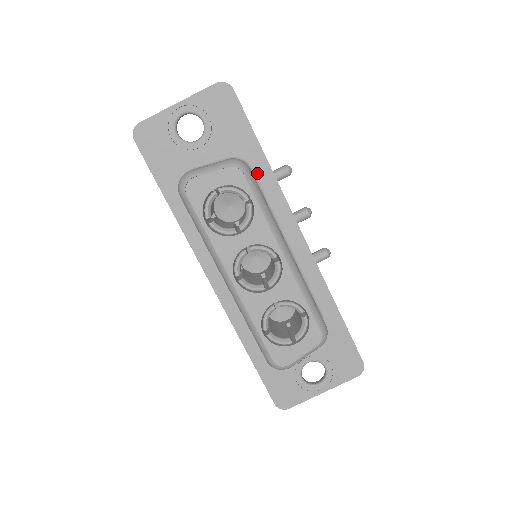
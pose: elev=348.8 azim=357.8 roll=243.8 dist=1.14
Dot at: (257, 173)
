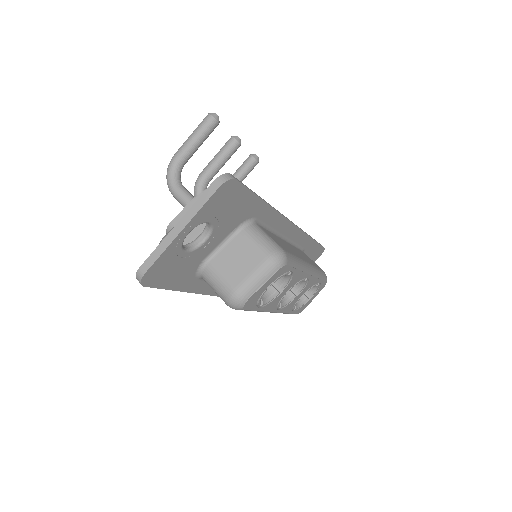
Dot at: (261, 219)
